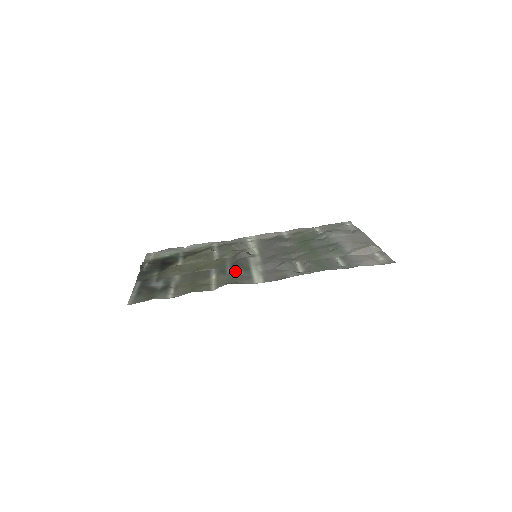
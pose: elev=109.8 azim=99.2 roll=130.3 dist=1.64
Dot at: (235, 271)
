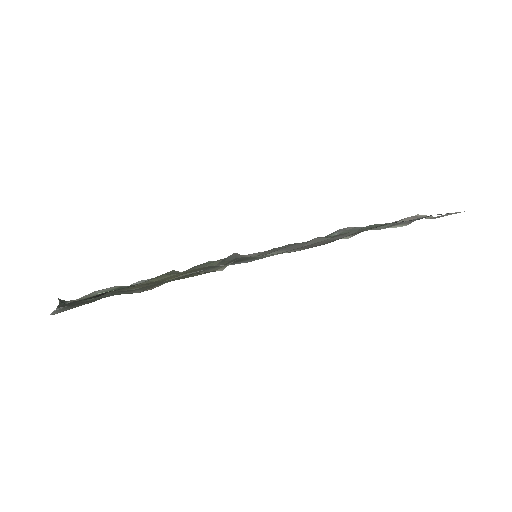
Dot at: (238, 262)
